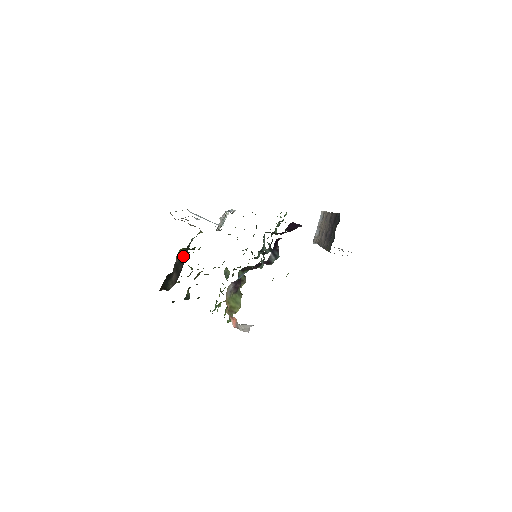
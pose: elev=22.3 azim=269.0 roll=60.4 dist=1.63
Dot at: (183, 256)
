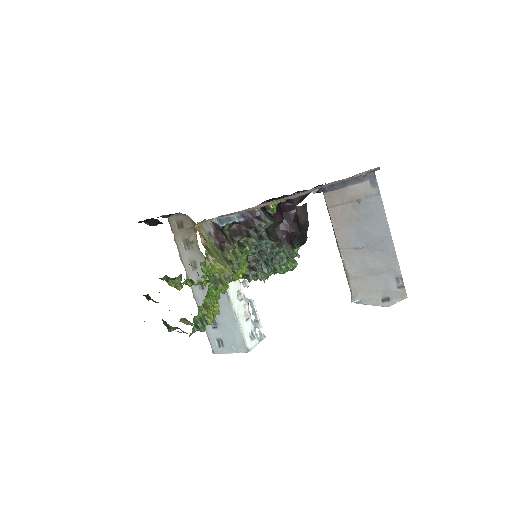
Dot at: occluded
